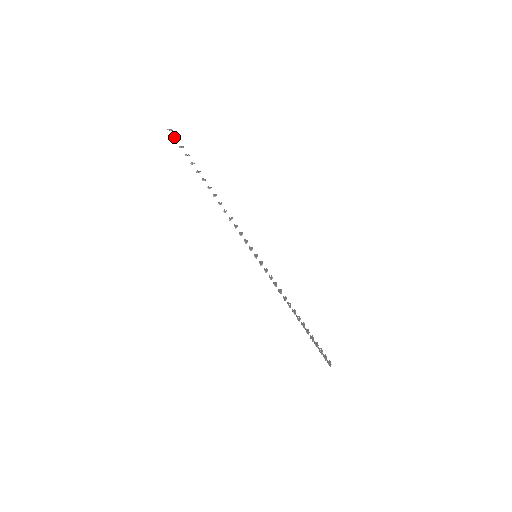
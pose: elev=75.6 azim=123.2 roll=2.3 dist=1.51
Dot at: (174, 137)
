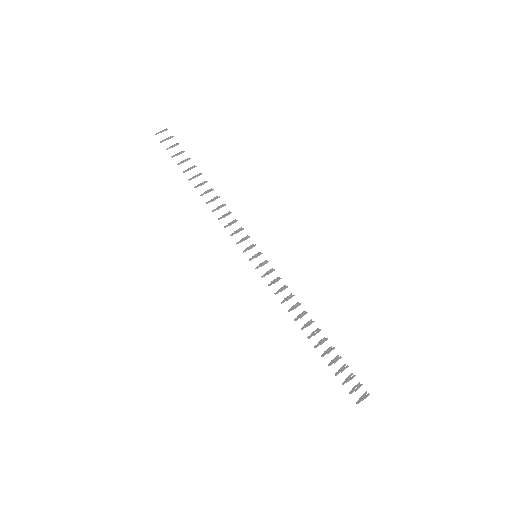
Dot at: (168, 137)
